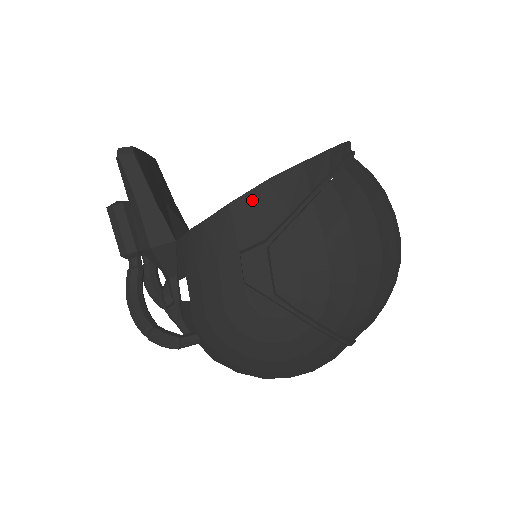
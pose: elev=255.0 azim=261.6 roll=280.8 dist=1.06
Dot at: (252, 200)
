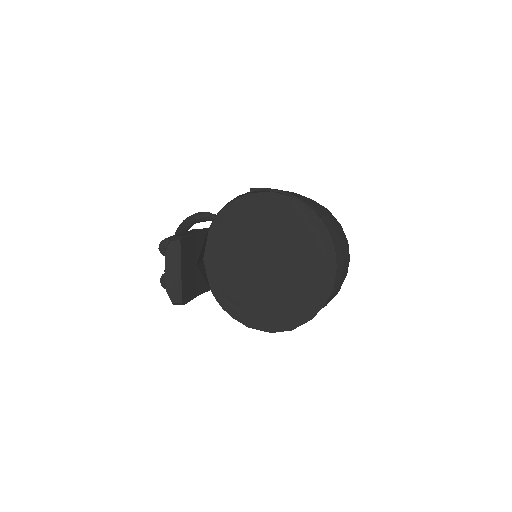
Dot at: (261, 329)
